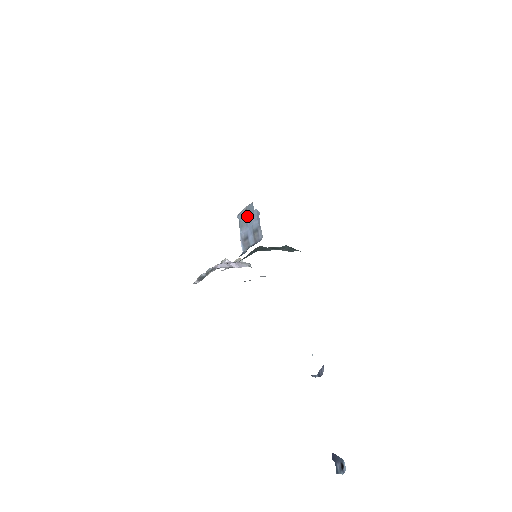
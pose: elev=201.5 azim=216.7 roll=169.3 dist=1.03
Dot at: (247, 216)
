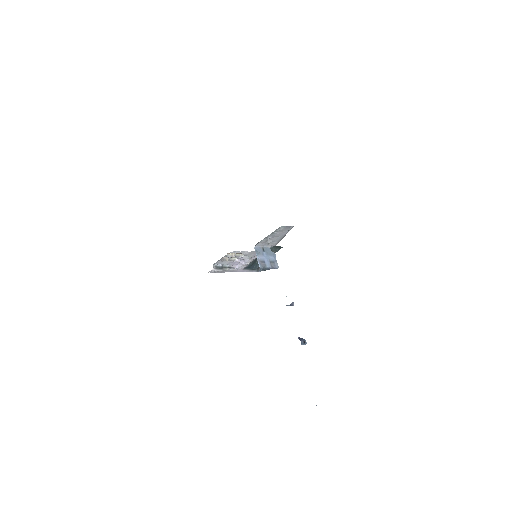
Dot at: (264, 251)
